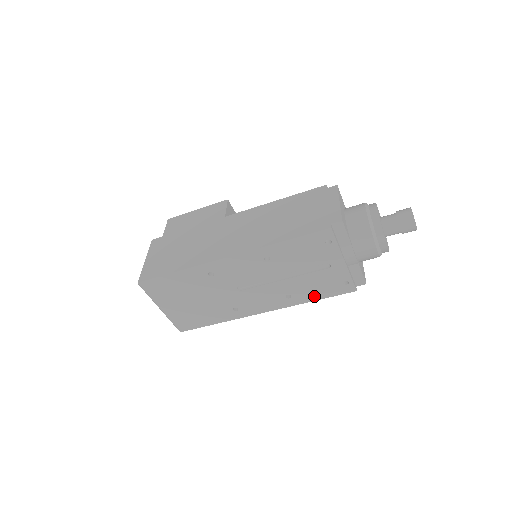
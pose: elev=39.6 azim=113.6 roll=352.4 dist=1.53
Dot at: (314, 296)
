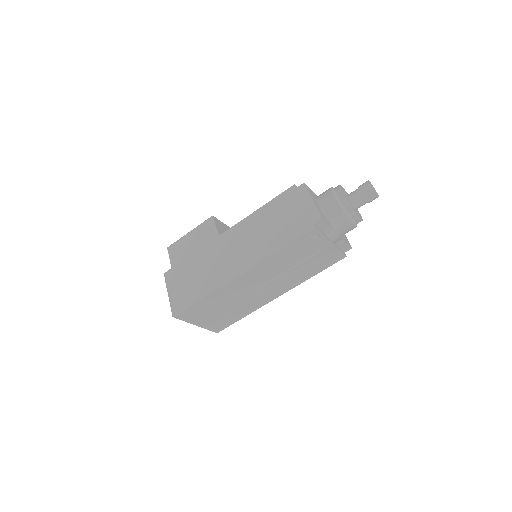
Dot at: (315, 272)
